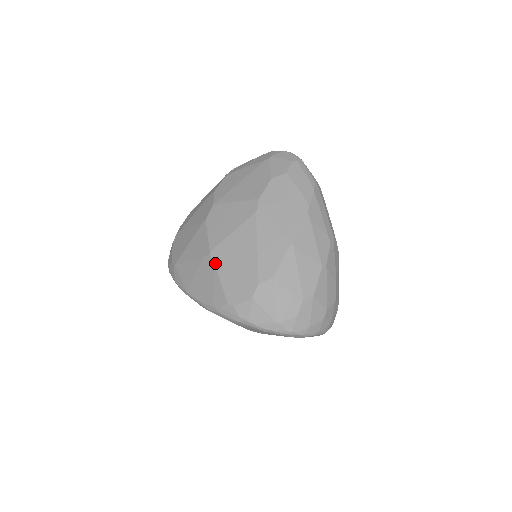
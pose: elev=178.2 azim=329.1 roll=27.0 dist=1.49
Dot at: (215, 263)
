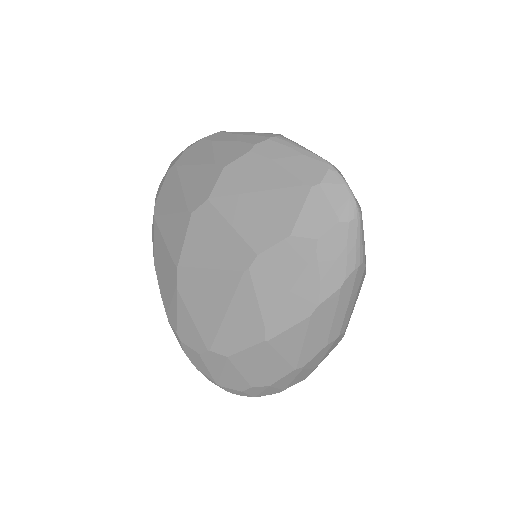
Dot at: (178, 284)
